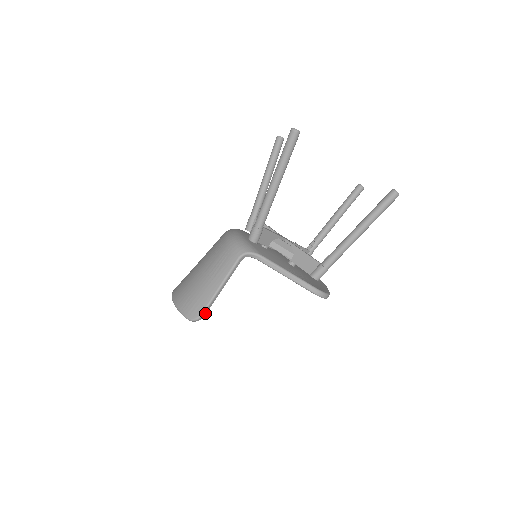
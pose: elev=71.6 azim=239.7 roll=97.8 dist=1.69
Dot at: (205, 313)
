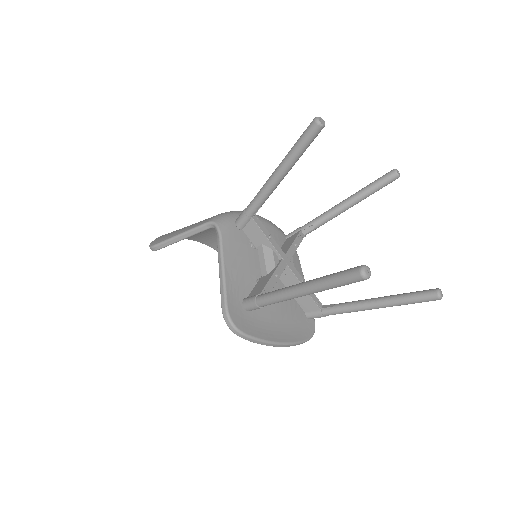
Dot at: (158, 247)
